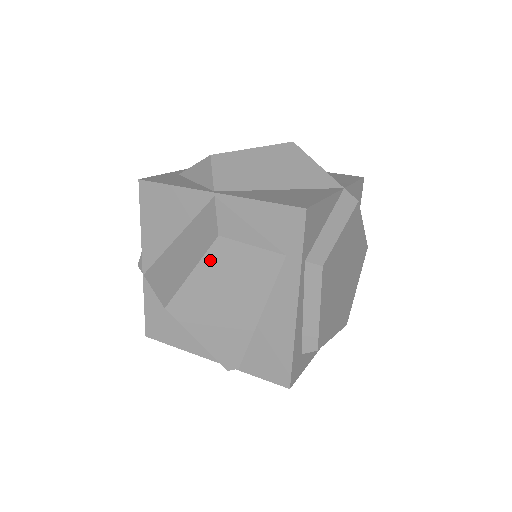
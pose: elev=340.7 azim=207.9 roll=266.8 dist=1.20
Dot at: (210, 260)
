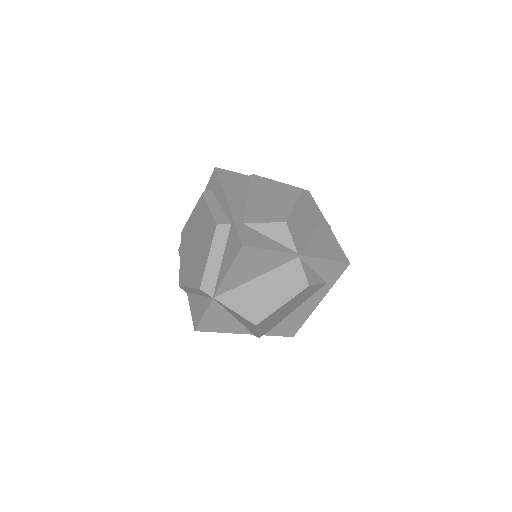
Dot at: (296, 297)
